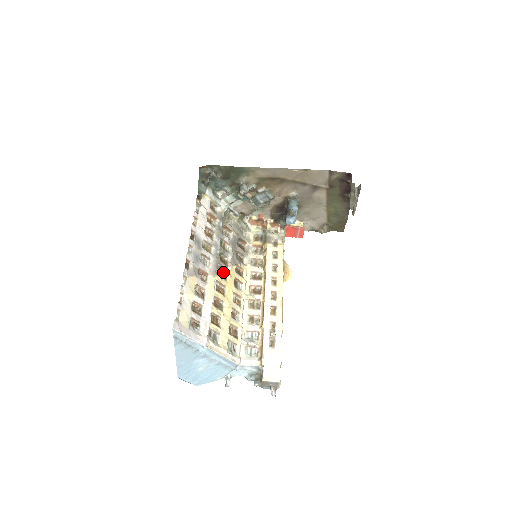
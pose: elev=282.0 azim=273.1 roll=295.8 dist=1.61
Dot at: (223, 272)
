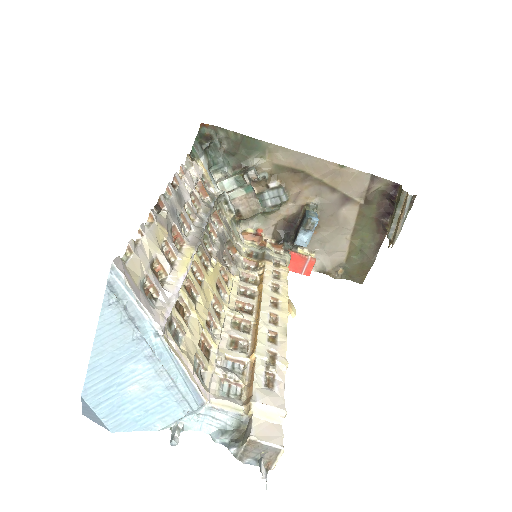
Dot at: (203, 260)
